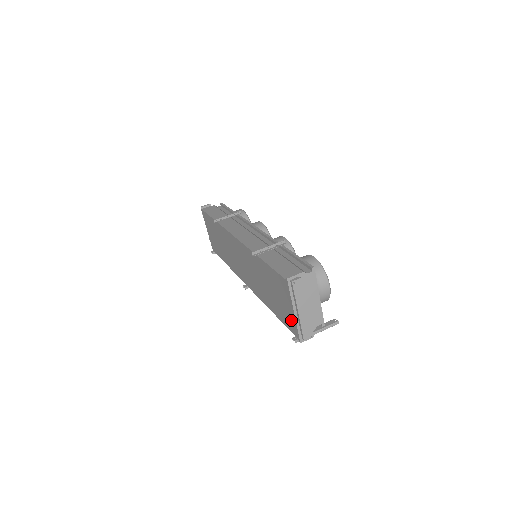
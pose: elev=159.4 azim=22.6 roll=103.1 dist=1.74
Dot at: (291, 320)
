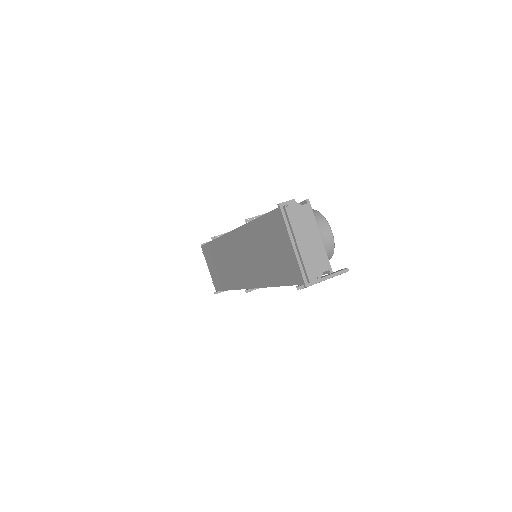
Dot at: (292, 264)
